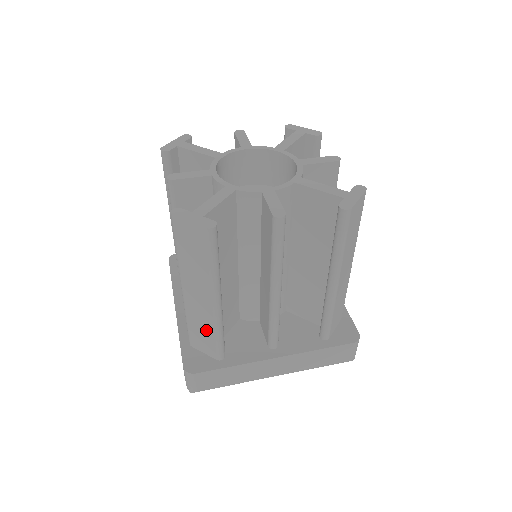
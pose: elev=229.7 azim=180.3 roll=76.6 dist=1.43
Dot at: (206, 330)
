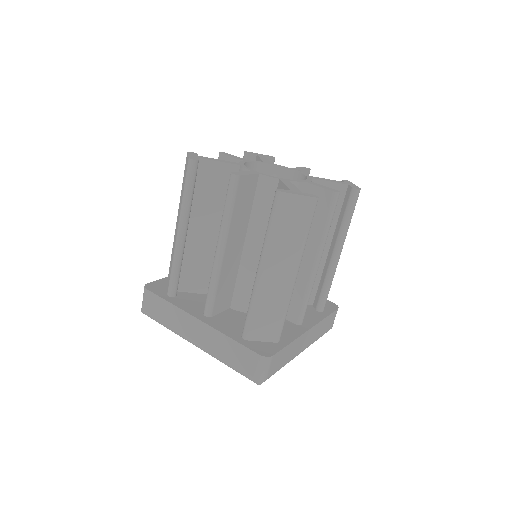
Dot at: (275, 310)
